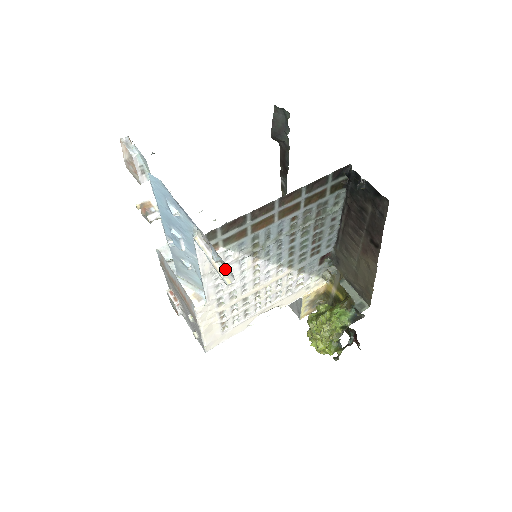
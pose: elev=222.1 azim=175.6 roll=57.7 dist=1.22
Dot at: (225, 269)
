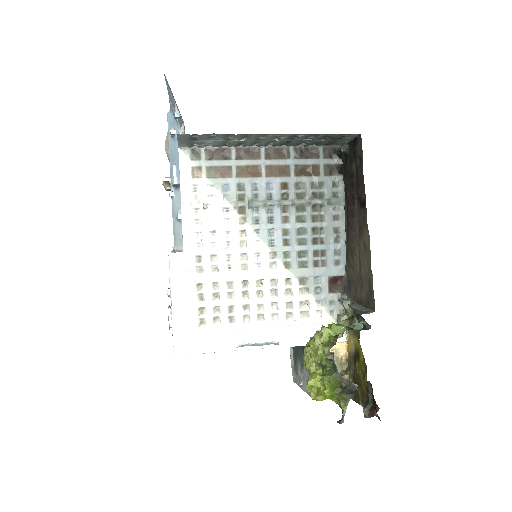
Dot at: (183, 132)
